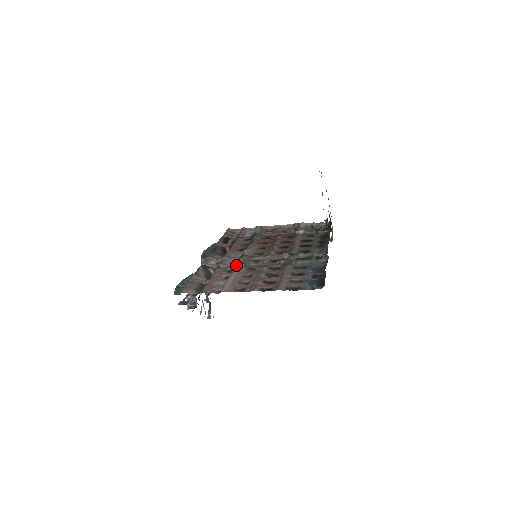
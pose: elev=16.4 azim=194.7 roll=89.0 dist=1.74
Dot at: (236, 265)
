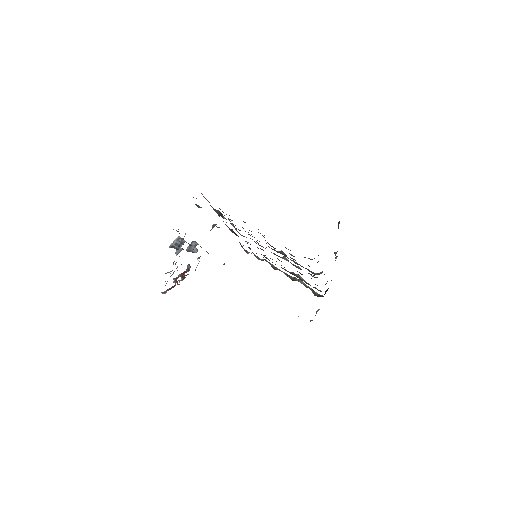
Dot at: occluded
